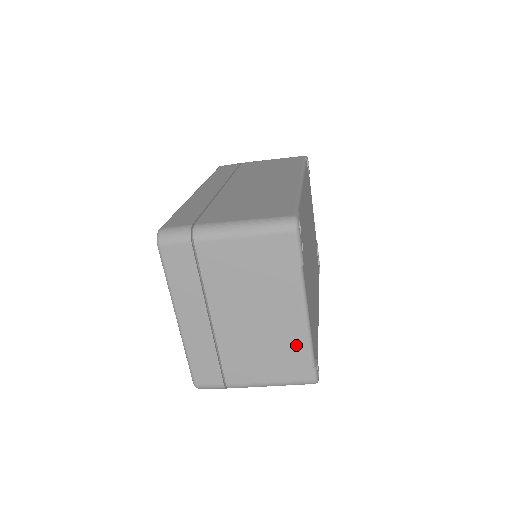
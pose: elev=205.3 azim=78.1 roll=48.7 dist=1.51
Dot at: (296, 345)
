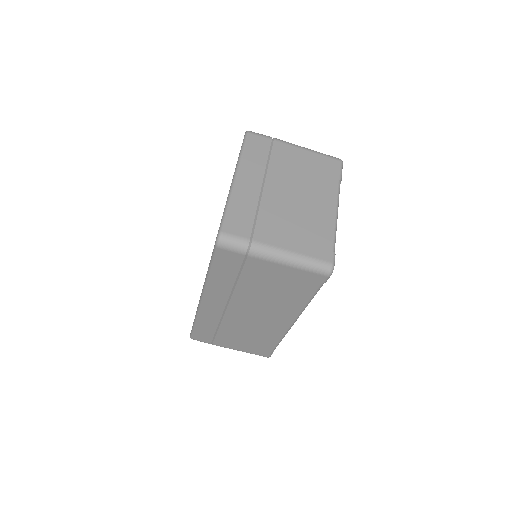
Dot at: (324, 229)
